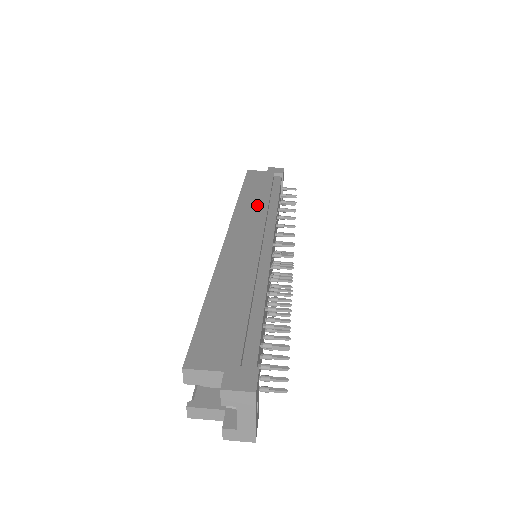
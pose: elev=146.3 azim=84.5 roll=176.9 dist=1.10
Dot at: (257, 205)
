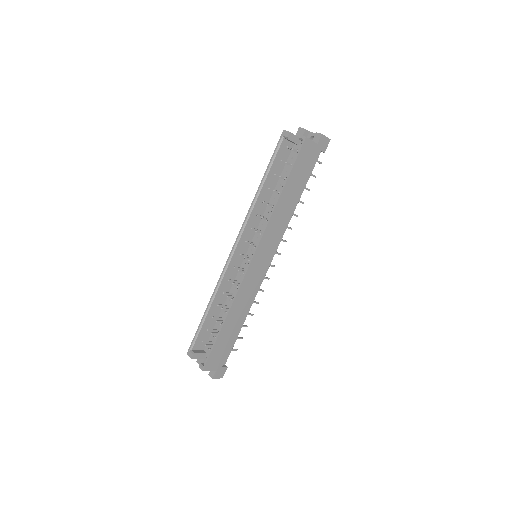
Dot at: (226, 291)
